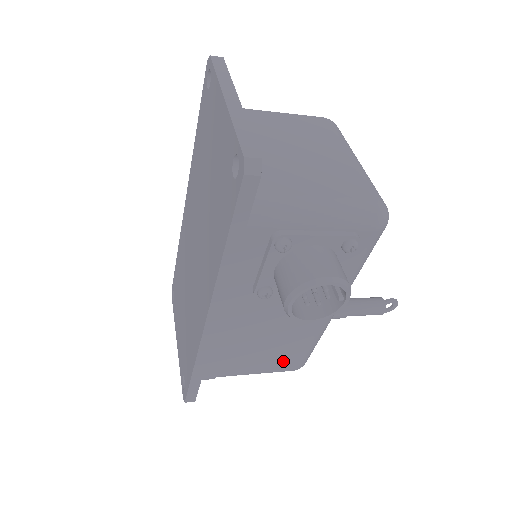
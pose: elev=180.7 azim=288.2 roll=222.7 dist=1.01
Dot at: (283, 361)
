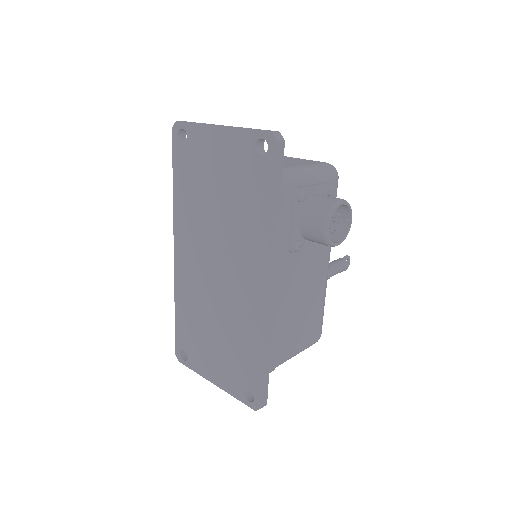
Dot at: (311, 329)
